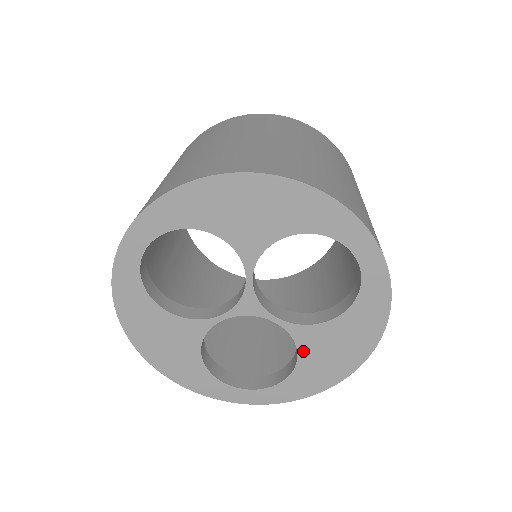
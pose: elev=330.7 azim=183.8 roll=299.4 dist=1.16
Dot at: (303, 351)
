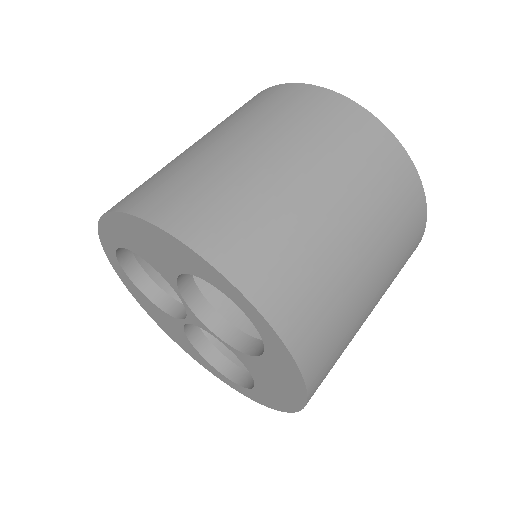
Dot at: (252, 372)
